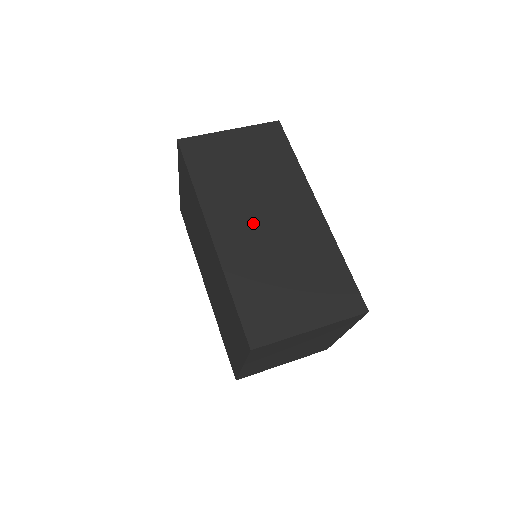
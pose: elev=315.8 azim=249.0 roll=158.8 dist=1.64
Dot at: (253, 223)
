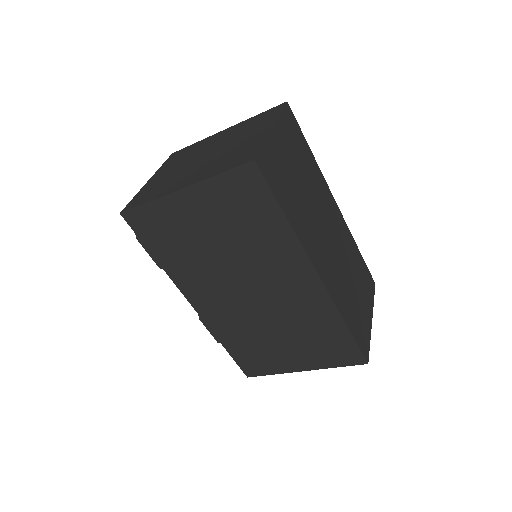
Dot at: (327, 245)
